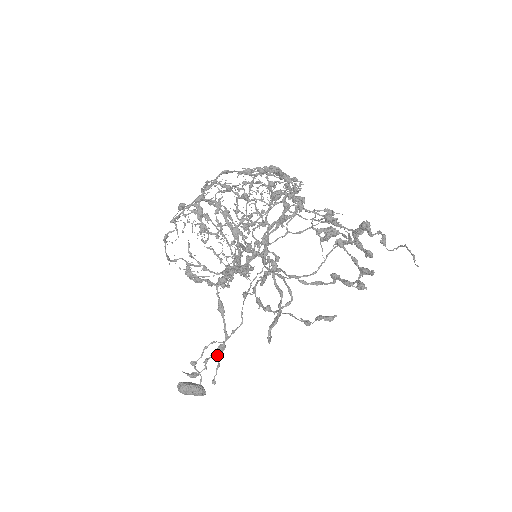
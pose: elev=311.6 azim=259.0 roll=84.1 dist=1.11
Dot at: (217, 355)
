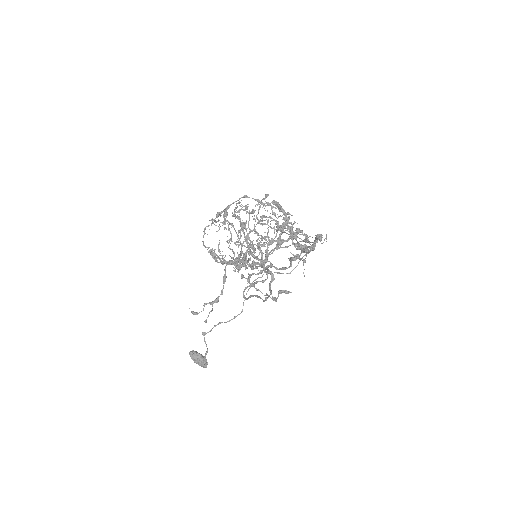
Dot at: (213, 303)
